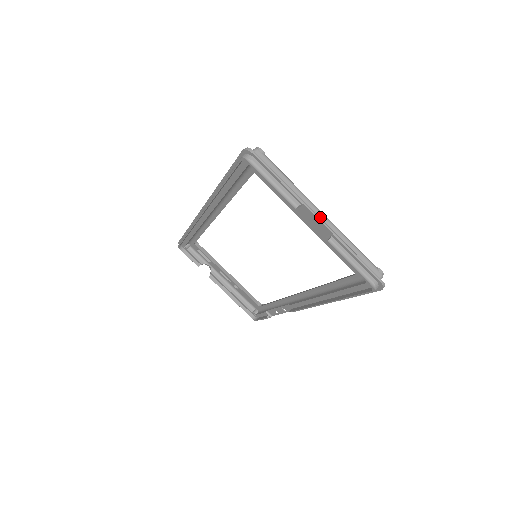
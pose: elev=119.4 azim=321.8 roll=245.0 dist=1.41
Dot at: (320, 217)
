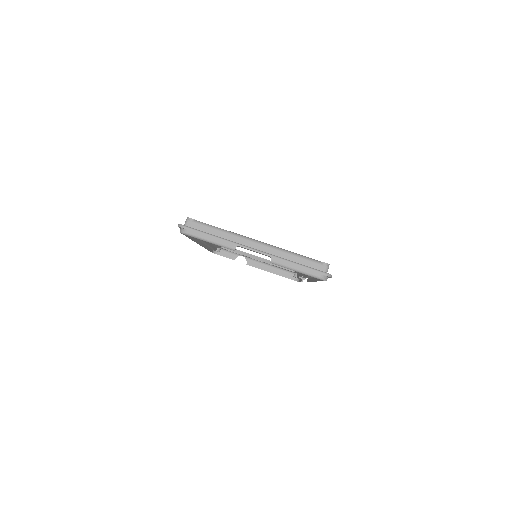
Dot at: (257, 247)
